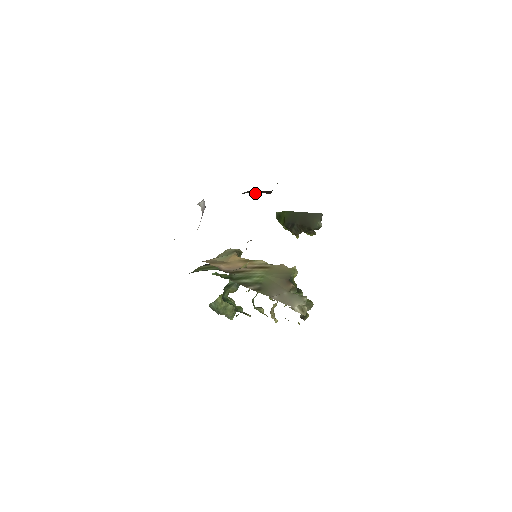
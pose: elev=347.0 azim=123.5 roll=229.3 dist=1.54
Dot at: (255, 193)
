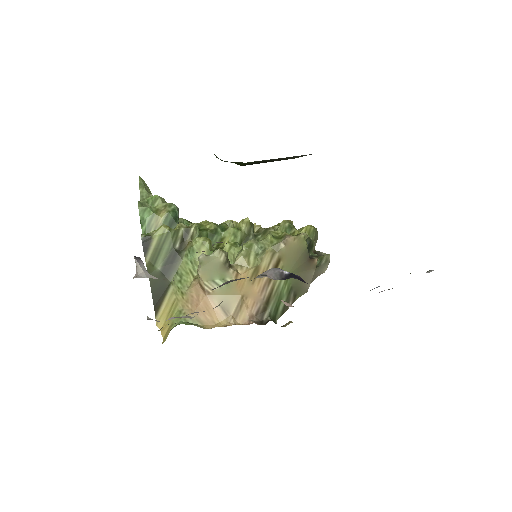
Dot at: occluded
